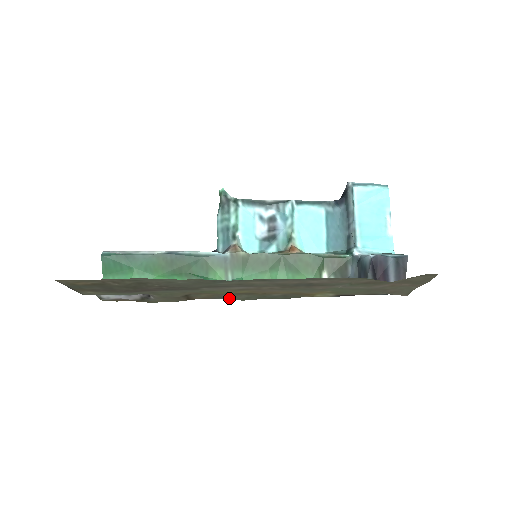
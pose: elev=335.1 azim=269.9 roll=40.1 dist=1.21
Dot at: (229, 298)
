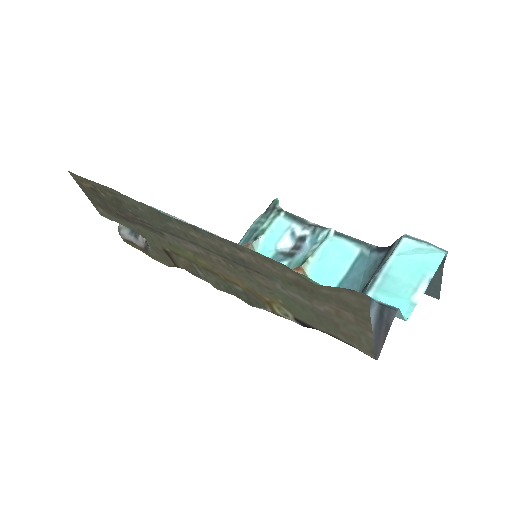
Dot at: (208, 282)
